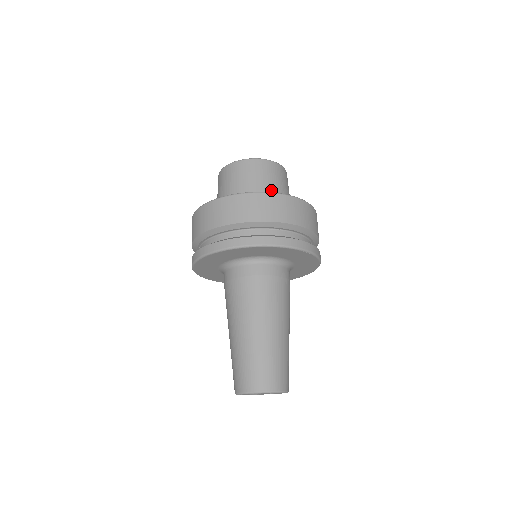
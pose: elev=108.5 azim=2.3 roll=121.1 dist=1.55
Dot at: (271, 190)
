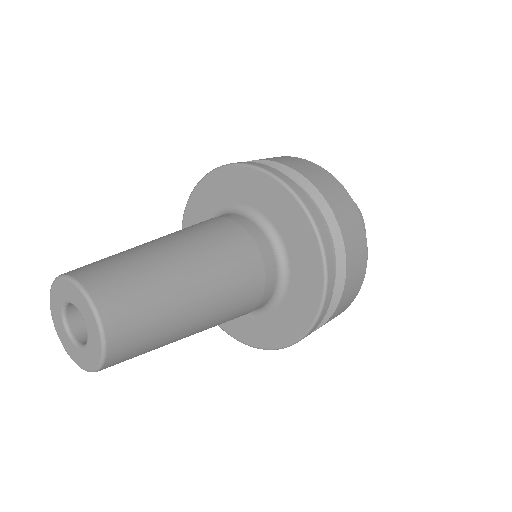
Dot at: occluded
